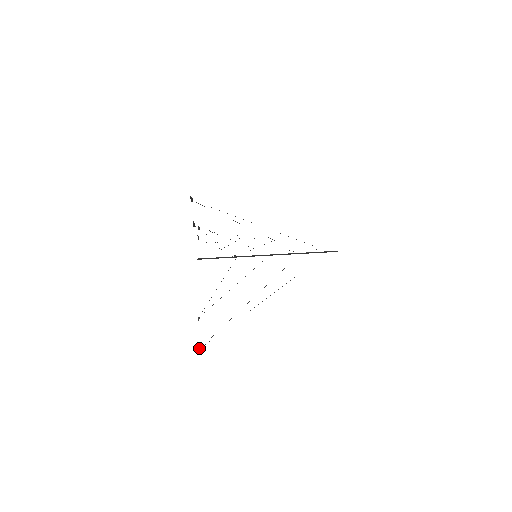
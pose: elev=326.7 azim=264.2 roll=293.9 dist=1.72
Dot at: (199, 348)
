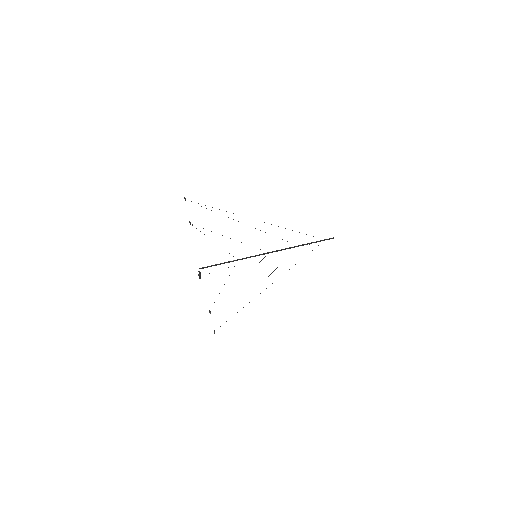
Dot at: (214, 332)
